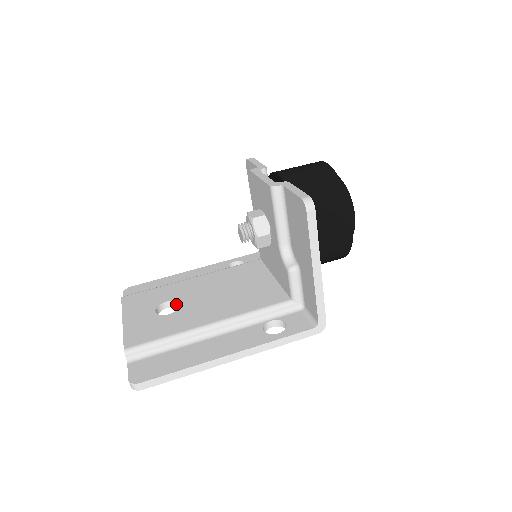
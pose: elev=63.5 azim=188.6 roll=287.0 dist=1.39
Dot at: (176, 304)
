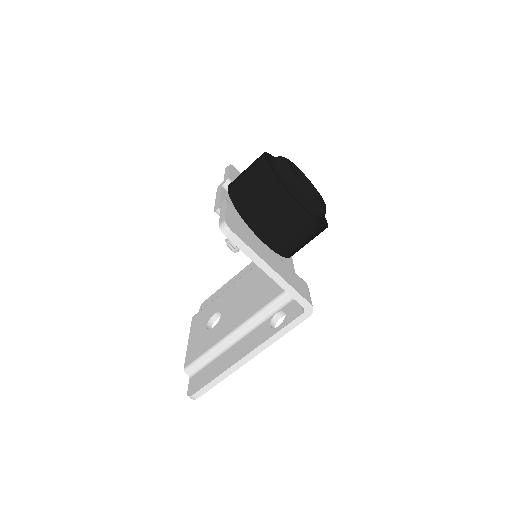
Dot at: occluded
